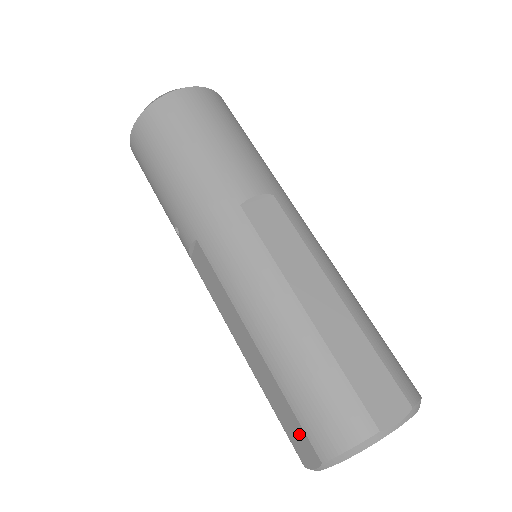
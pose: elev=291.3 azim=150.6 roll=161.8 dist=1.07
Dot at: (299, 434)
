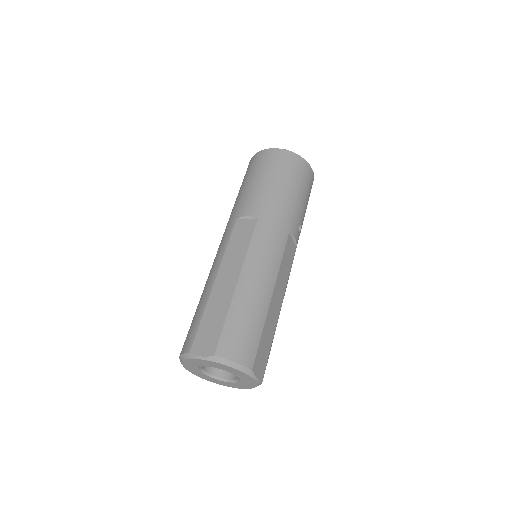
Dot at: occluded
